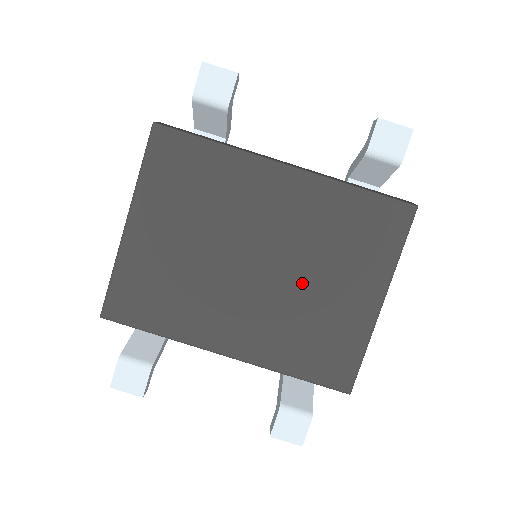
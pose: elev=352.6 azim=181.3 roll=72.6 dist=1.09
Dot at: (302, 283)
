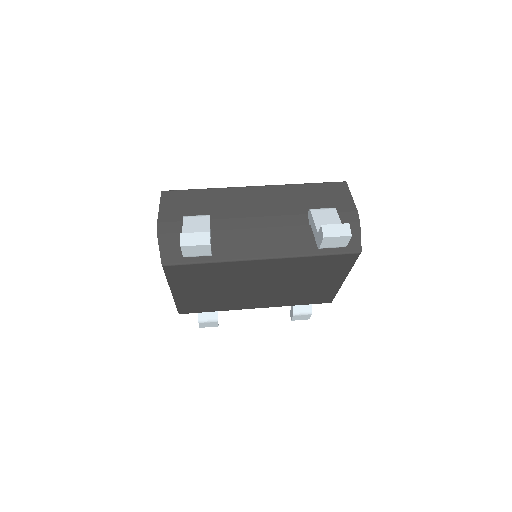
Dot at: (292, 286)
